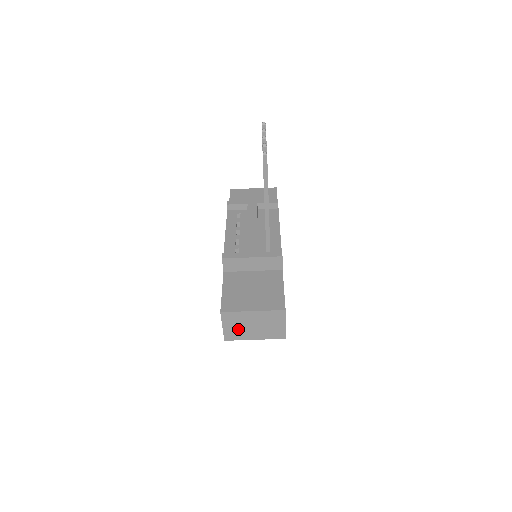
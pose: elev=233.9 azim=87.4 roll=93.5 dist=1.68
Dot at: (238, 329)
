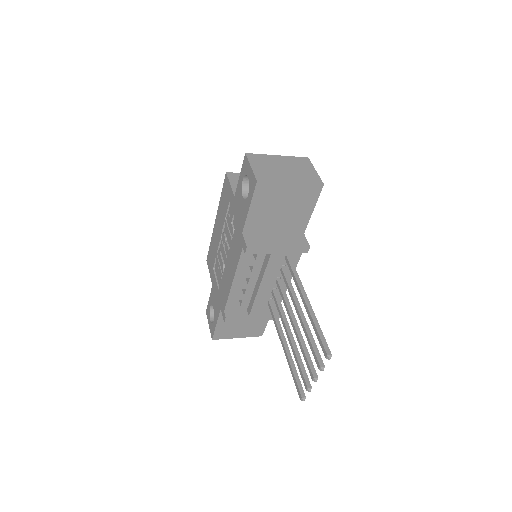
Dot at: occluded
